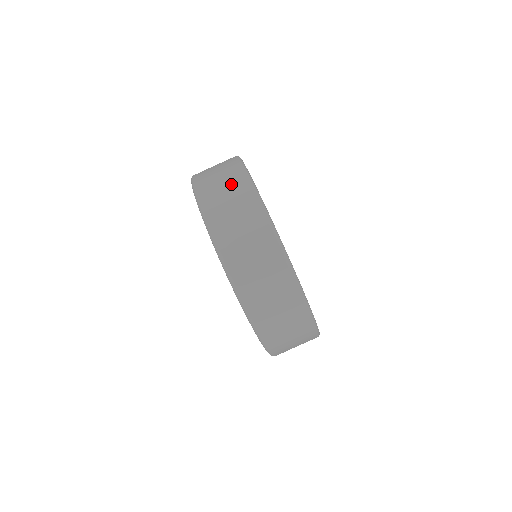
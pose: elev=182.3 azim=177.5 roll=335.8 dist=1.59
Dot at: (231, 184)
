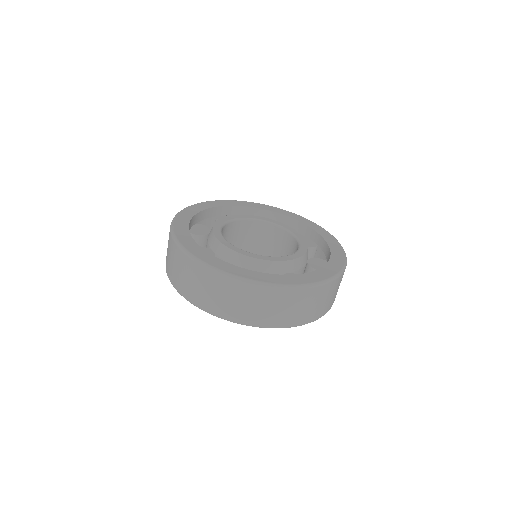
Dot at: (248, 298)
